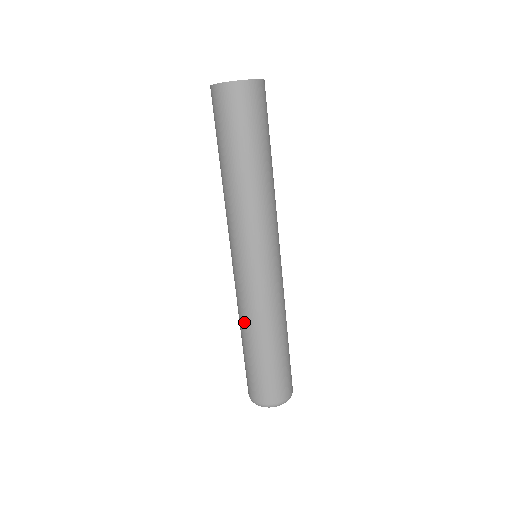
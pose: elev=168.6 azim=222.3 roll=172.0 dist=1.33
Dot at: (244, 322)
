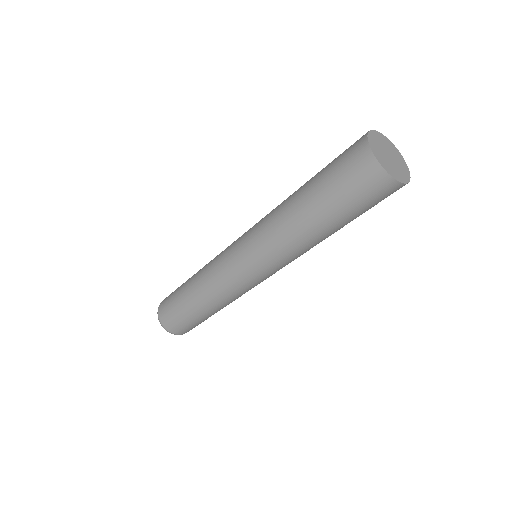
Dot at: (200, 278)
